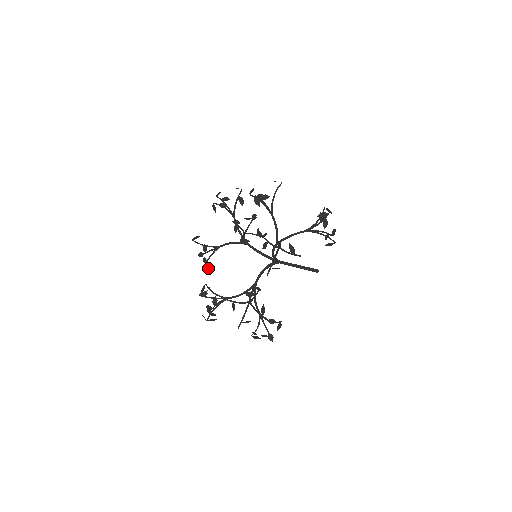
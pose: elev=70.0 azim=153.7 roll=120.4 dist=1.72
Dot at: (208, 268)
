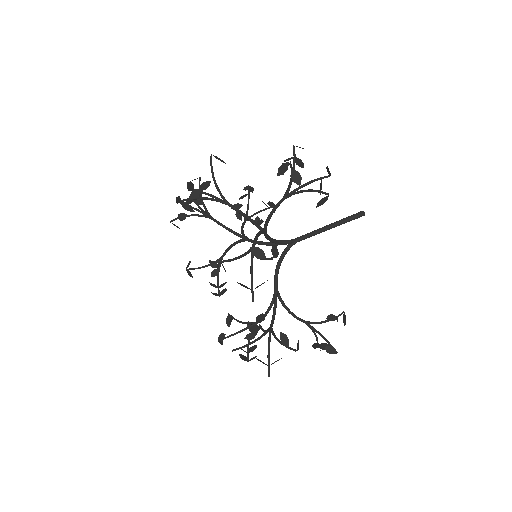
Dot at: (222, 292)
